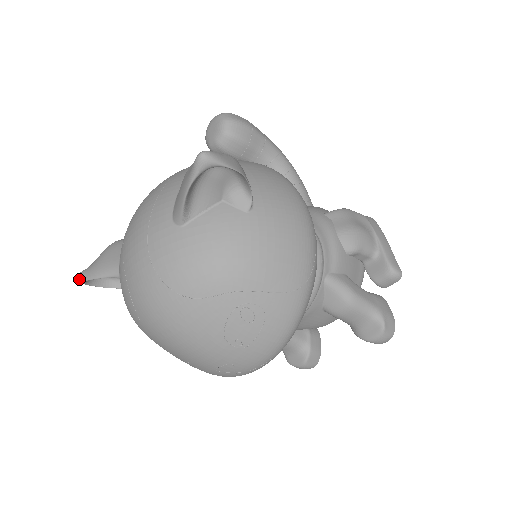
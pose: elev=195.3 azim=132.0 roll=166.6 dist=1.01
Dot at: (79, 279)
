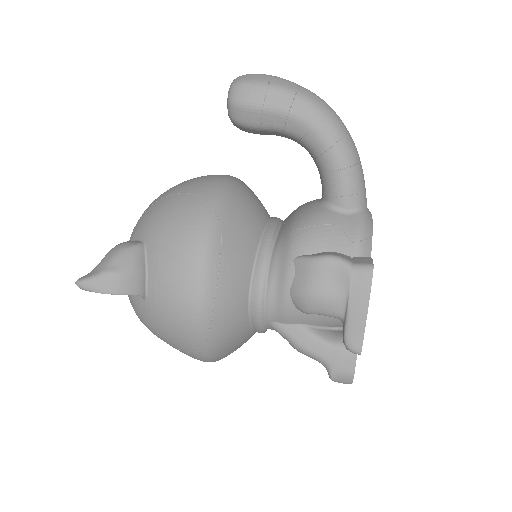
Dot at: occluded
